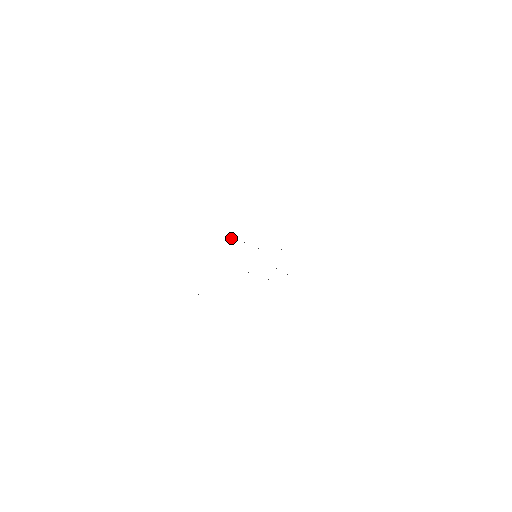
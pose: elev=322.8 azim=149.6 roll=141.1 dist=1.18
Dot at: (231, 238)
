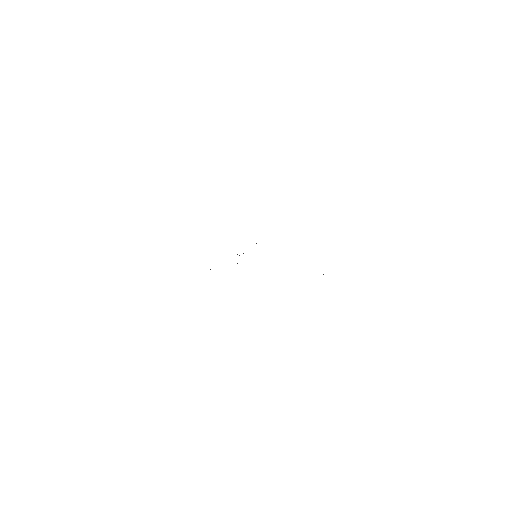
Dot at: occluded
